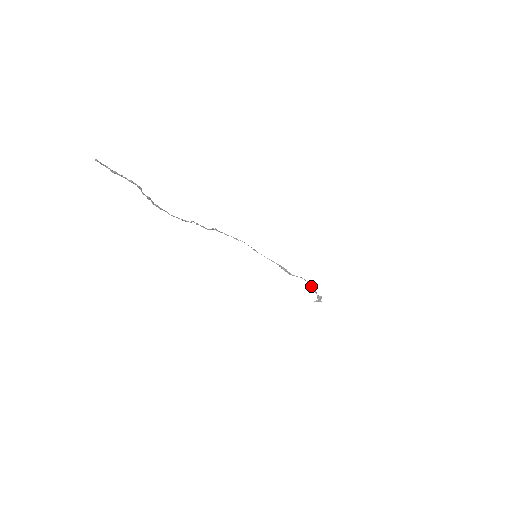
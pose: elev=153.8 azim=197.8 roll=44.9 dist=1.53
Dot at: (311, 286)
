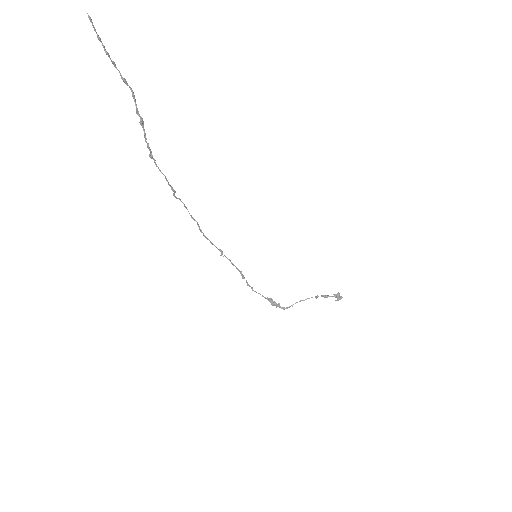
Dot at: occluded
